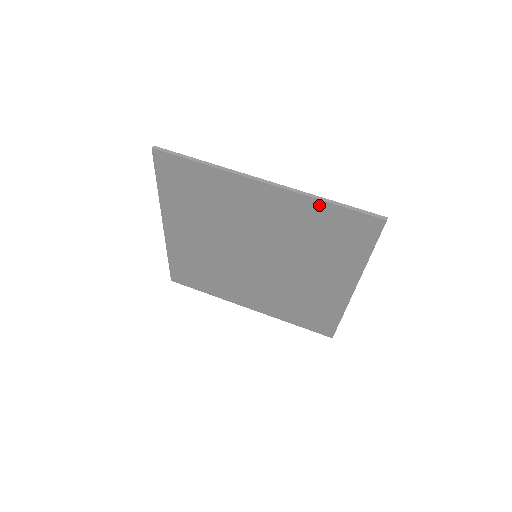
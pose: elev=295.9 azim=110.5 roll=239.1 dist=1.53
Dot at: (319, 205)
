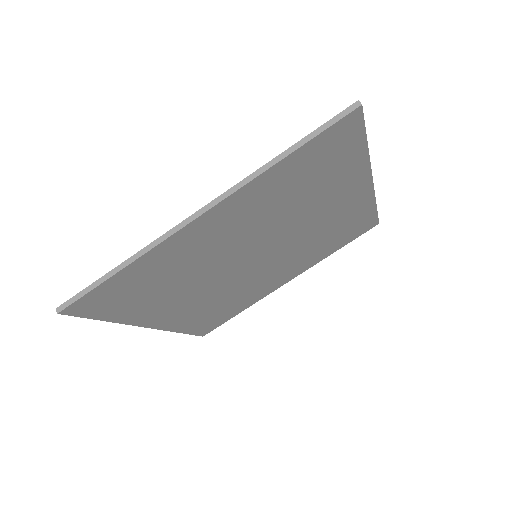
Dot at: (277, 169)
